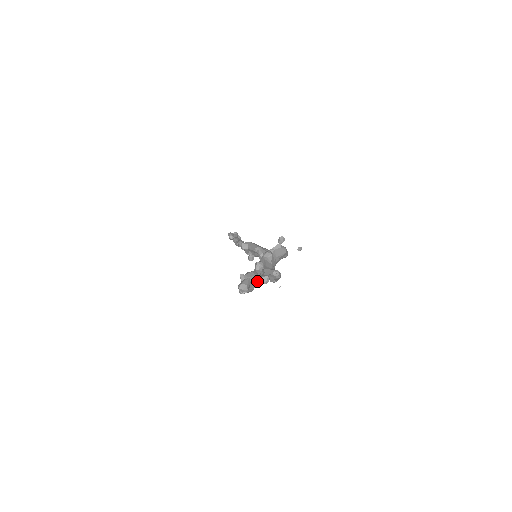
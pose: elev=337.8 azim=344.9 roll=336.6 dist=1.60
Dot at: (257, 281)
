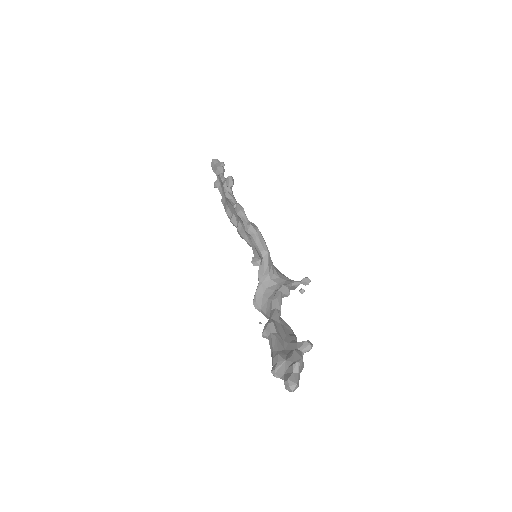
Dot at: occluded
